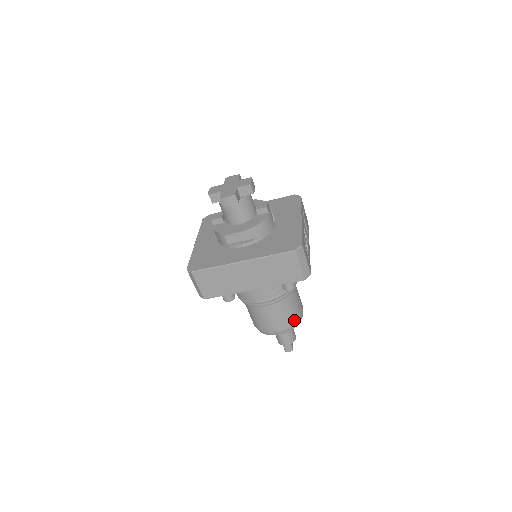
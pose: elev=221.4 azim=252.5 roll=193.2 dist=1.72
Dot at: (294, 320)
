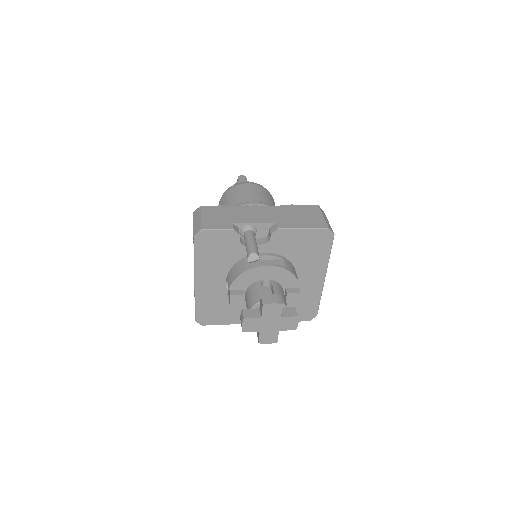
Dot at: occluded
